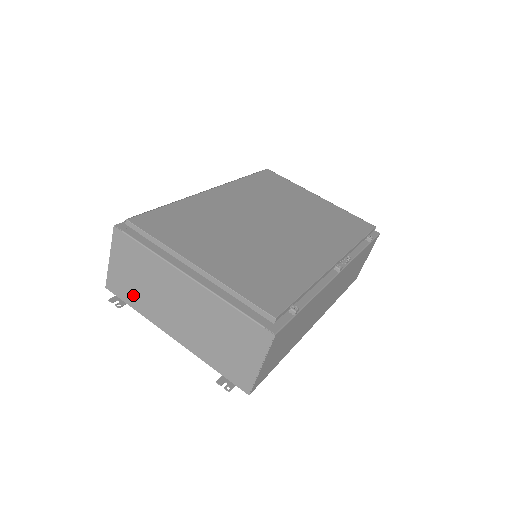
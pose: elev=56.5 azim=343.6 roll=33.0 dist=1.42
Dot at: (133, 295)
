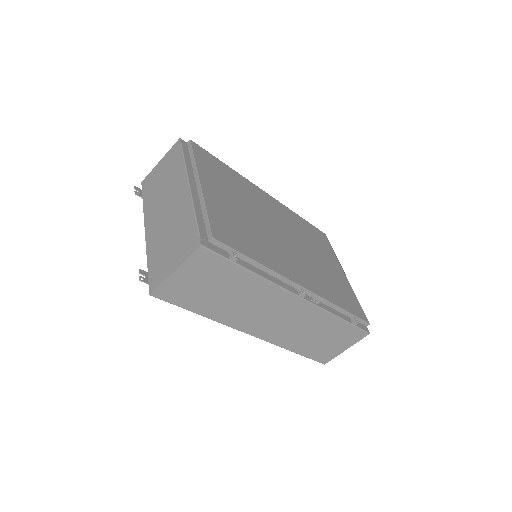
Dot at: (151, 191)
